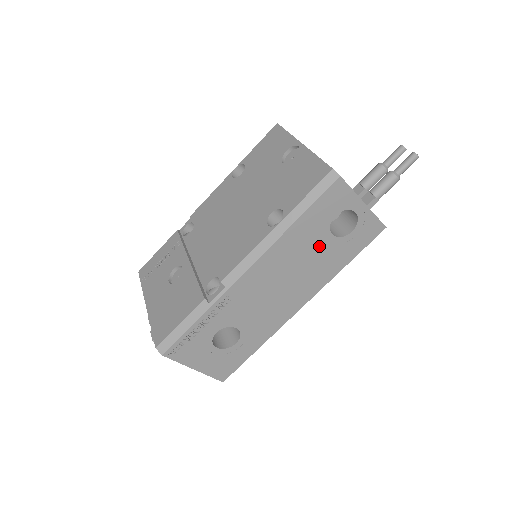
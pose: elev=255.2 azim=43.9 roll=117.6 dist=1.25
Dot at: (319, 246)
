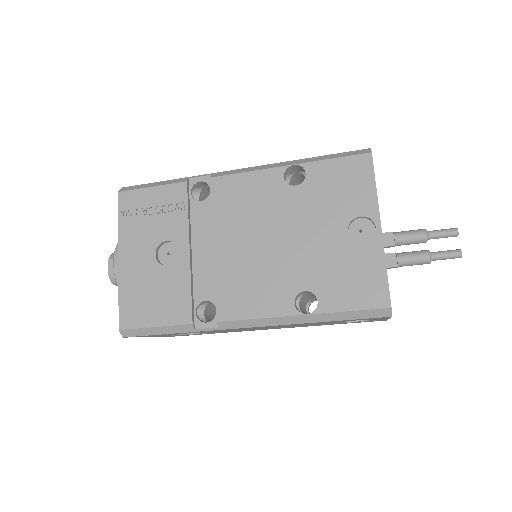
Dot at: (324, 323)
